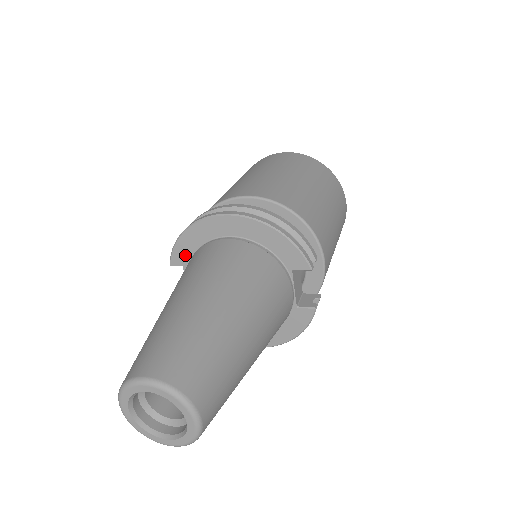
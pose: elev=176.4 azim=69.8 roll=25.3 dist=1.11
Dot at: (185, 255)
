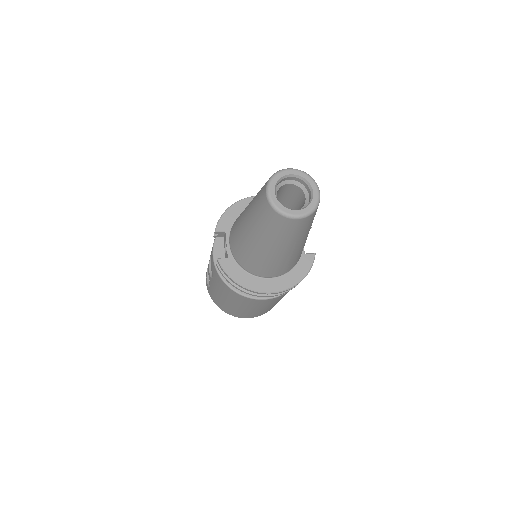
Dot at: (228, 223)
